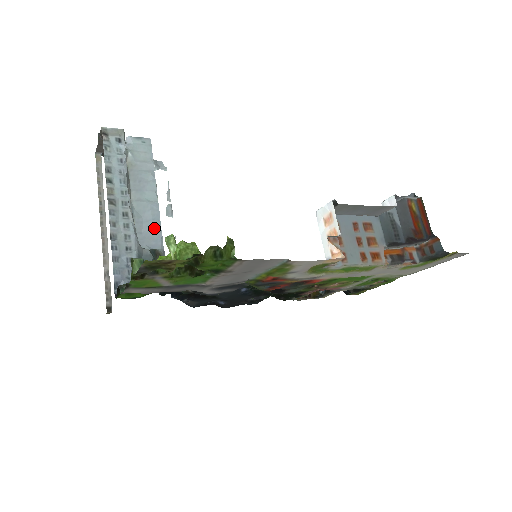
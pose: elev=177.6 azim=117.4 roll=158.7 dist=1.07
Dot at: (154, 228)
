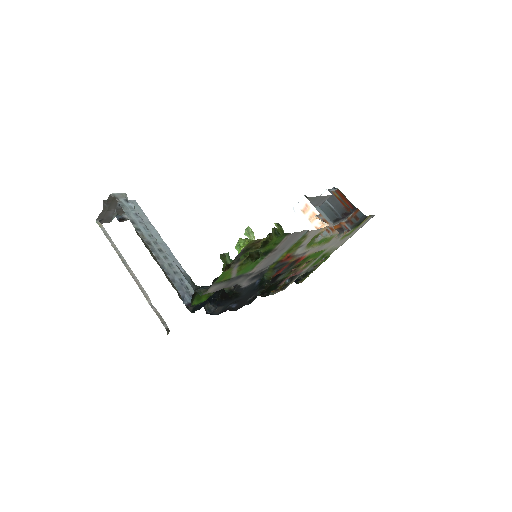
Dot at: occluded
